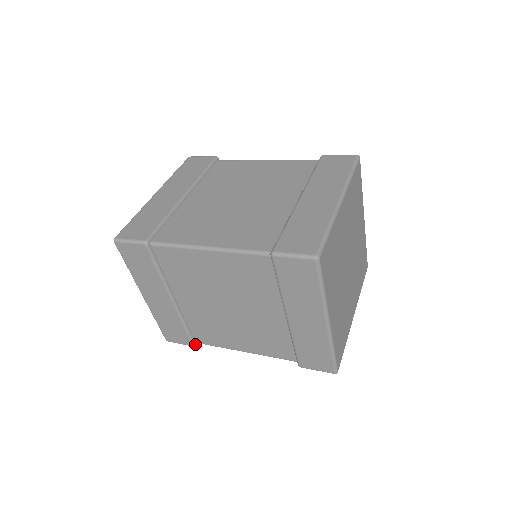
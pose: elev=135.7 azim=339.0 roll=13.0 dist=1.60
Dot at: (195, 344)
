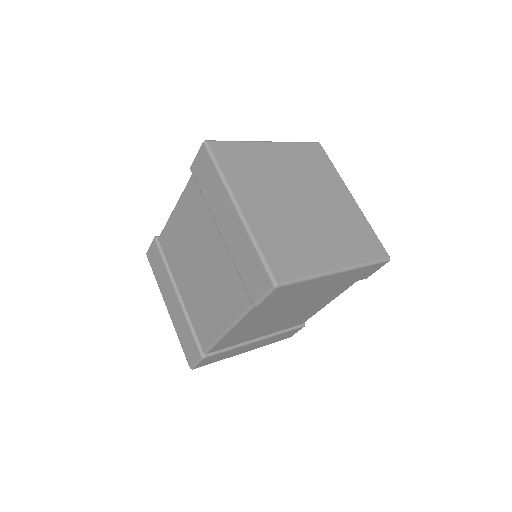
Dot at: (304, 325)
